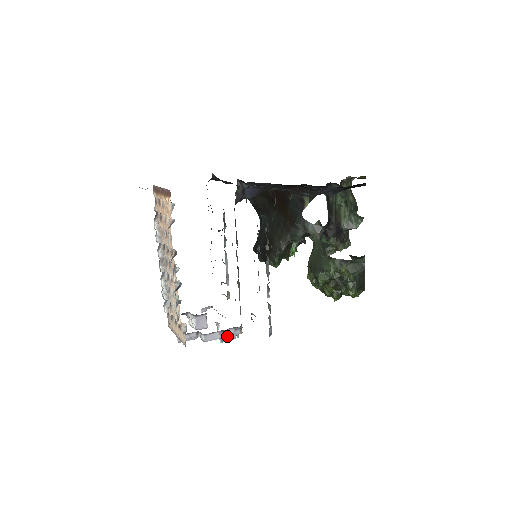
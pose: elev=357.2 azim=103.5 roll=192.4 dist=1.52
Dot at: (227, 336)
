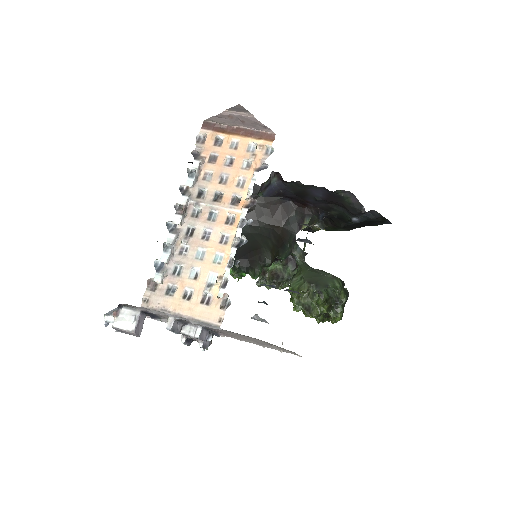
Dot at: (211, 340)
